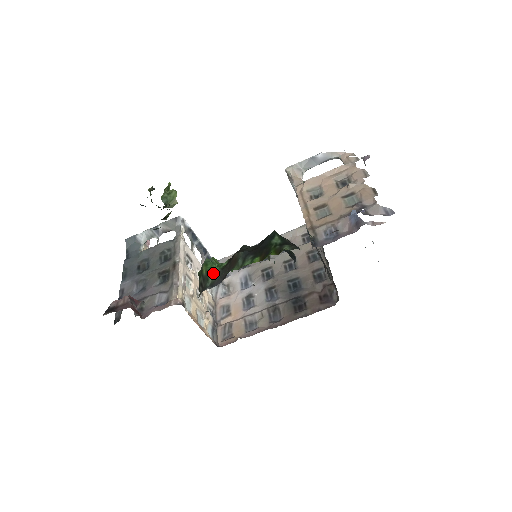
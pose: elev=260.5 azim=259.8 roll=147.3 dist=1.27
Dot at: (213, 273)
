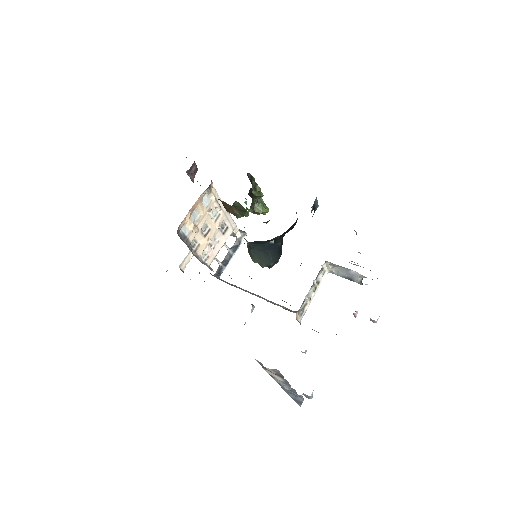
Dot at: occluded
